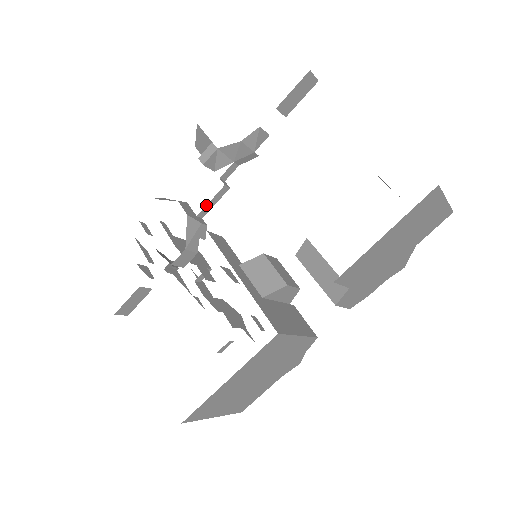
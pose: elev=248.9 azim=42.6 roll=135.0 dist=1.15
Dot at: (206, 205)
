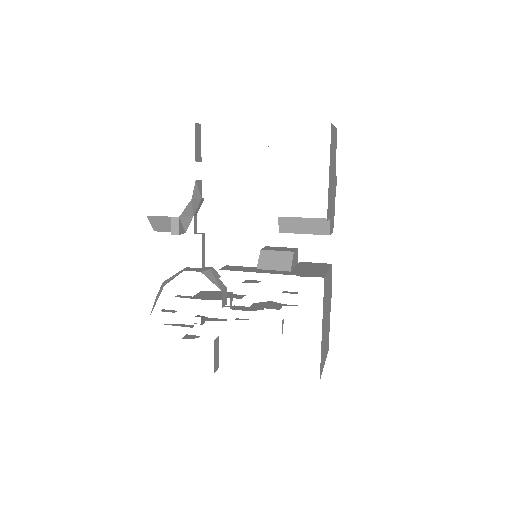
Dot at: (202, 256)
